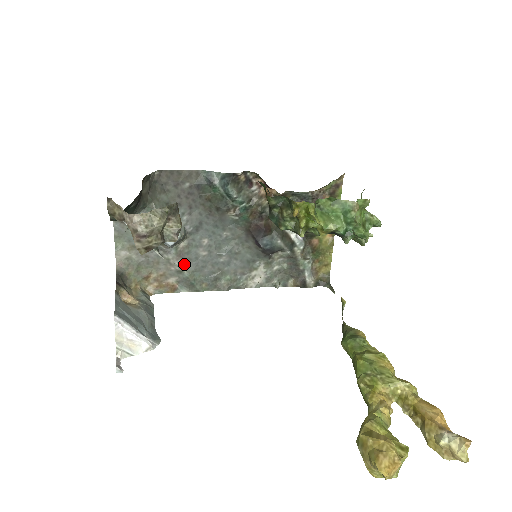
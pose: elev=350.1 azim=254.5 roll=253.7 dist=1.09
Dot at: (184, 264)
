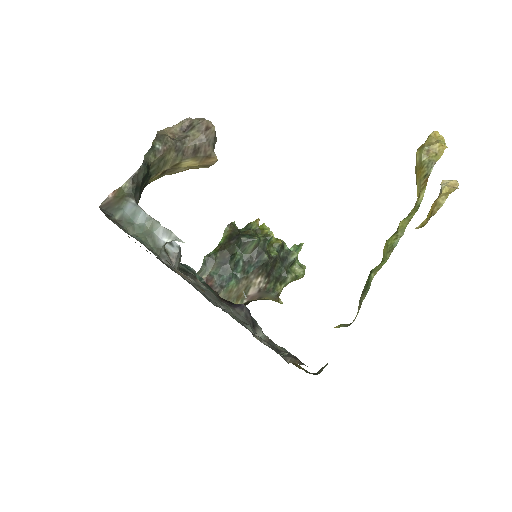
Dot at: occluded
